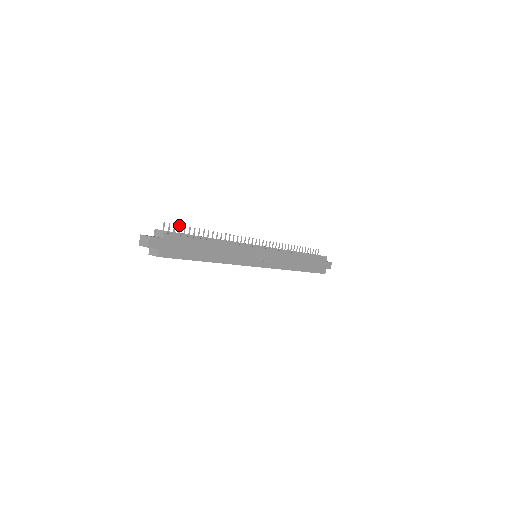
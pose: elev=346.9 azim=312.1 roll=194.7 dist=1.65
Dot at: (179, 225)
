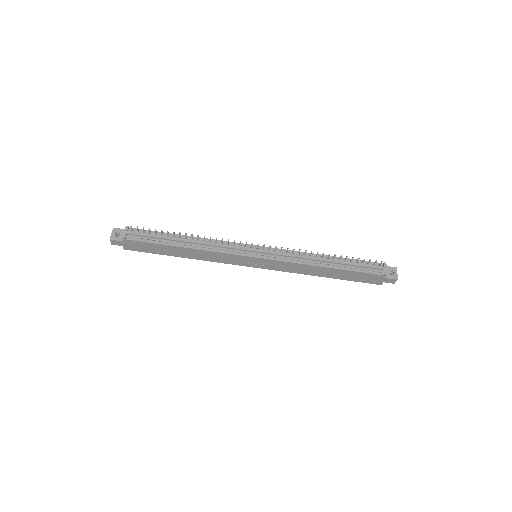
Dot at: (149, 228)
